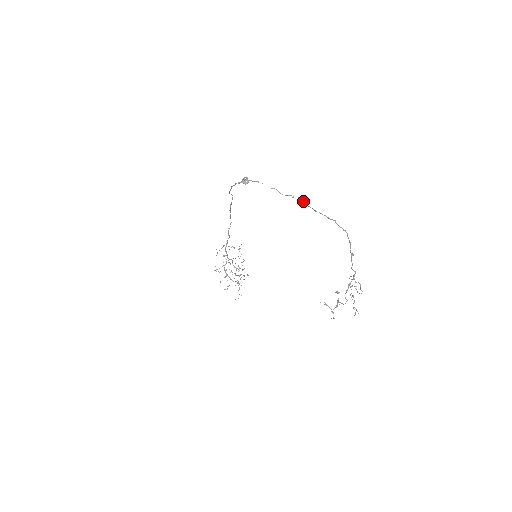
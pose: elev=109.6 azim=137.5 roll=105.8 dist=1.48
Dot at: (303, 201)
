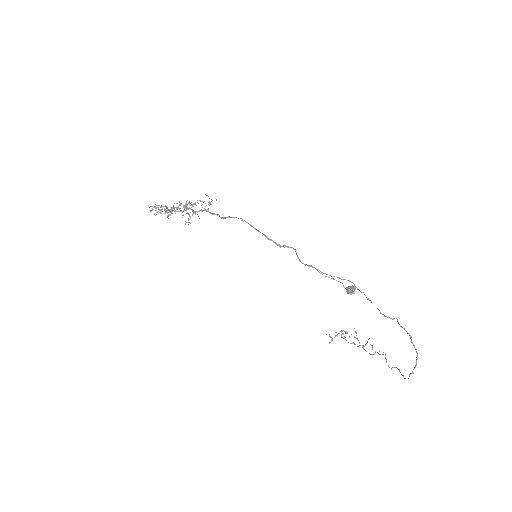
Dot at: occluded
